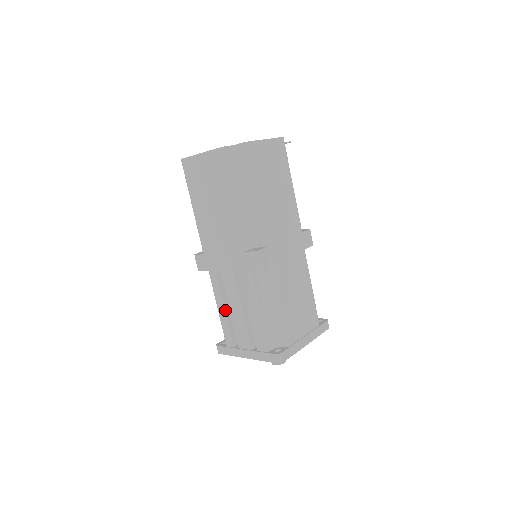
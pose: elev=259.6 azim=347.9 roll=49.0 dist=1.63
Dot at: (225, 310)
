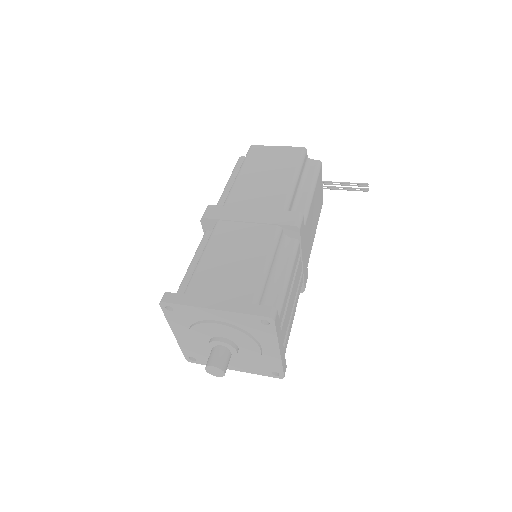
Dot at: occluded
